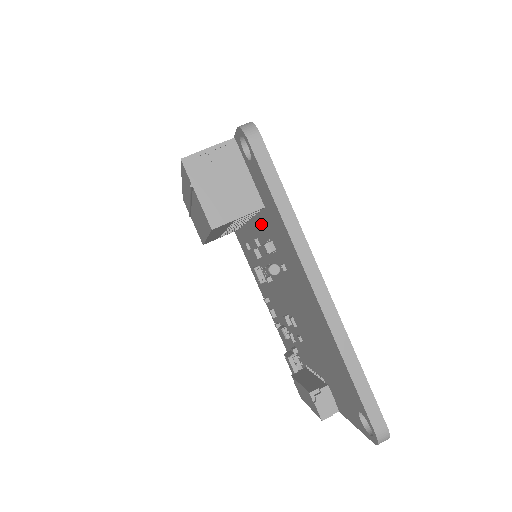
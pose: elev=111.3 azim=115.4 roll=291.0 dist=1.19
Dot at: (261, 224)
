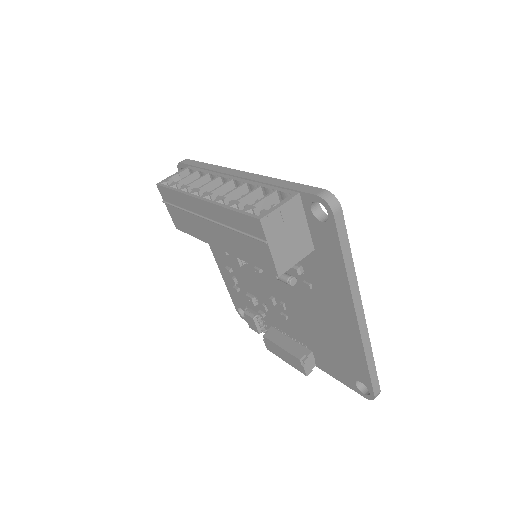
Dot at: occluded
